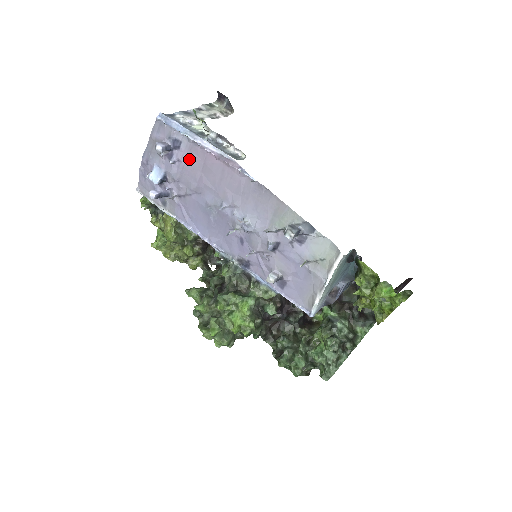
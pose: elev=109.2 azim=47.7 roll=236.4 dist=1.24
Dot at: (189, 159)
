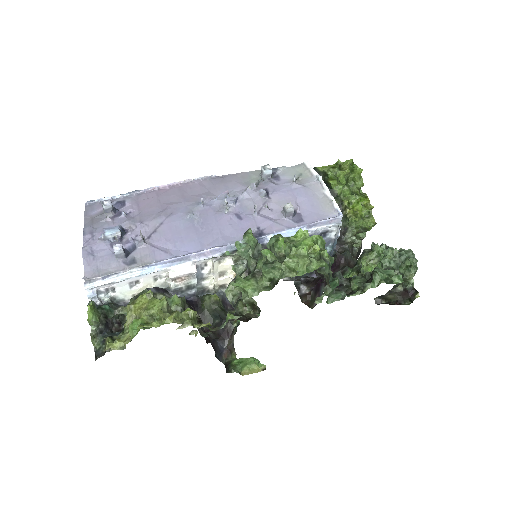
Dot at: (141, 204)
